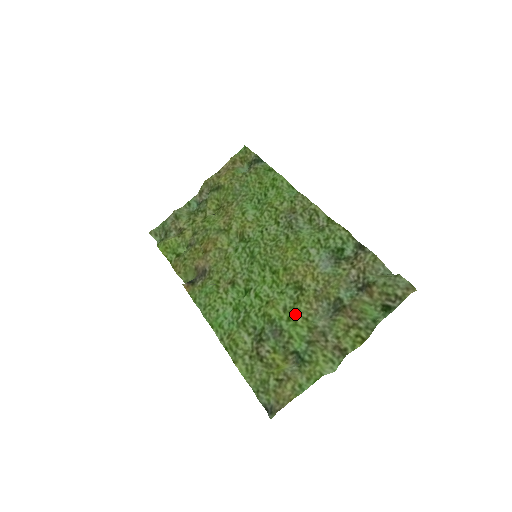
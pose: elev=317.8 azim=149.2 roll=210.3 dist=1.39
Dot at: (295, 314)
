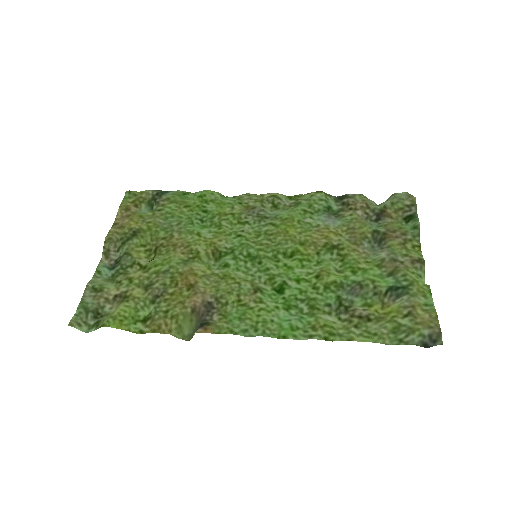
Dot at: (355, 264)
